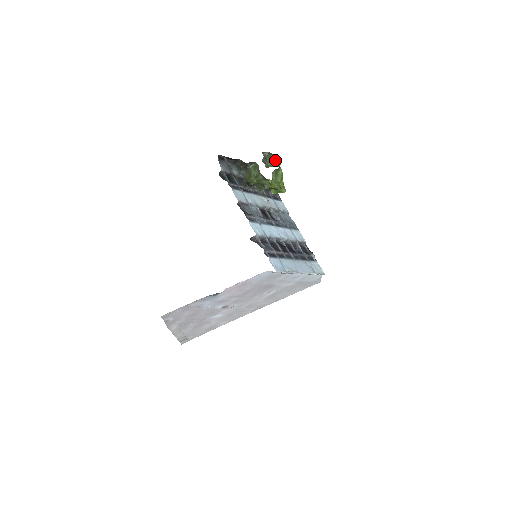
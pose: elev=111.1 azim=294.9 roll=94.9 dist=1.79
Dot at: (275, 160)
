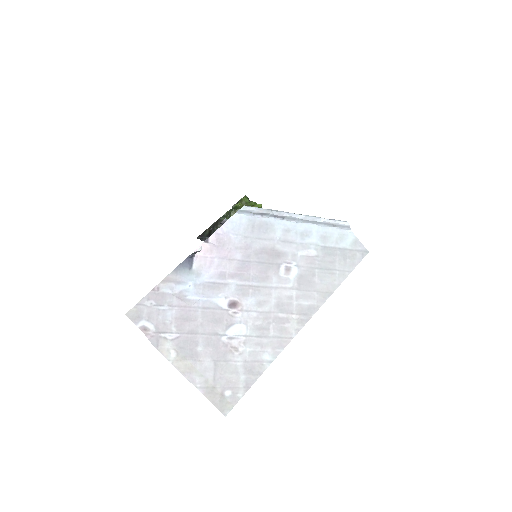
Dot at: occluded
